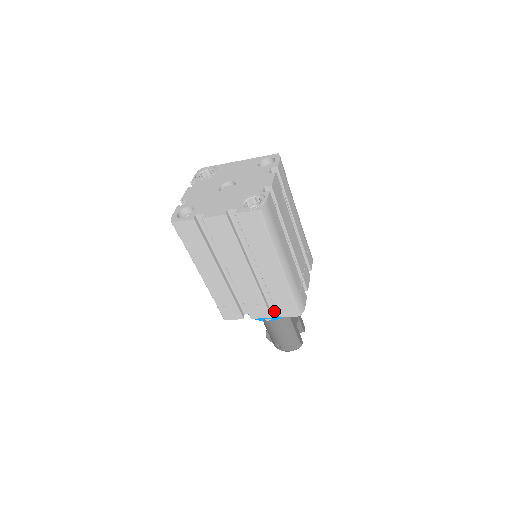
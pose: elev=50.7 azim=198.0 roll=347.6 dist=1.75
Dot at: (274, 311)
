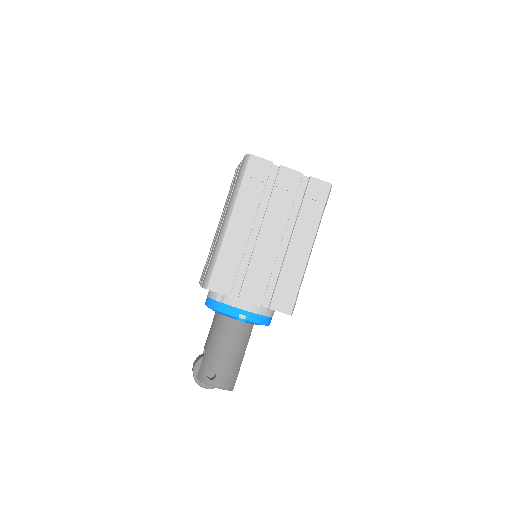
Dot at: (262, 304)
